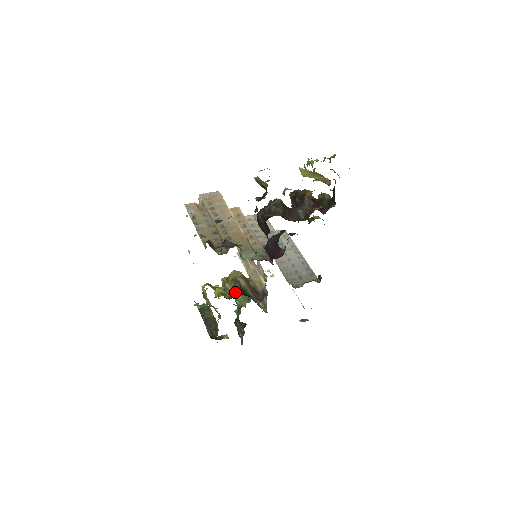
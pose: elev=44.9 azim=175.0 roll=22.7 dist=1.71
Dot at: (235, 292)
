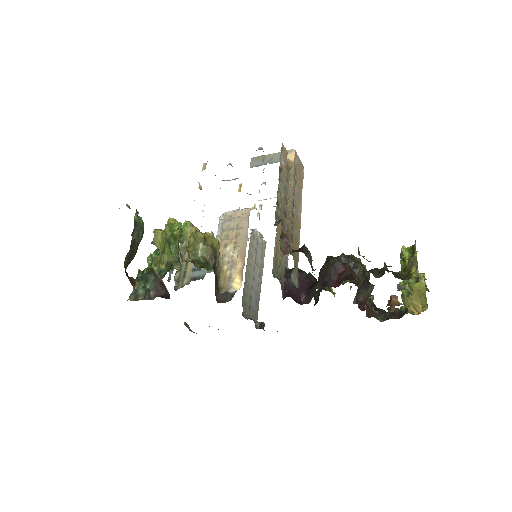
Dot at: (205, 264)
